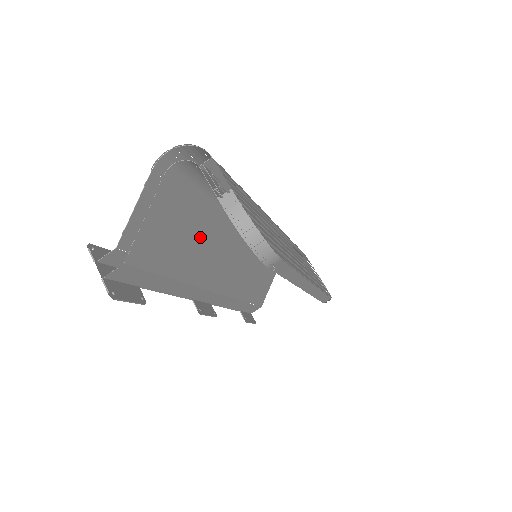
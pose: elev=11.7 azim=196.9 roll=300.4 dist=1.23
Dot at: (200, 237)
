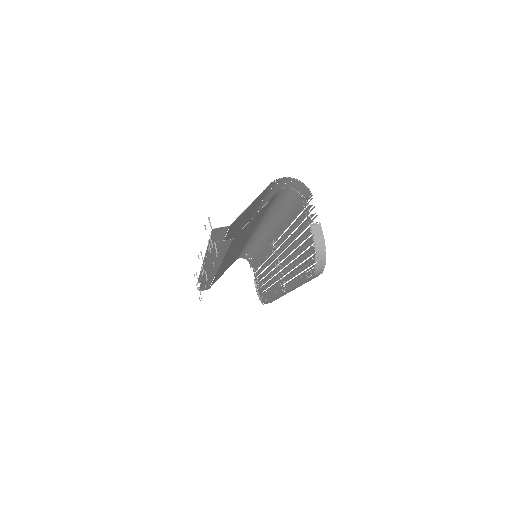
Dot at: occluded
